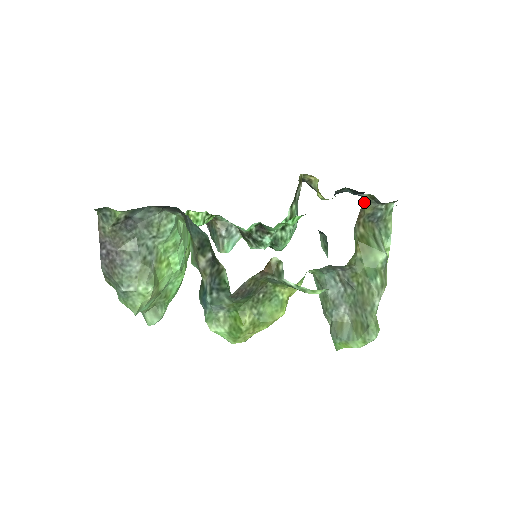
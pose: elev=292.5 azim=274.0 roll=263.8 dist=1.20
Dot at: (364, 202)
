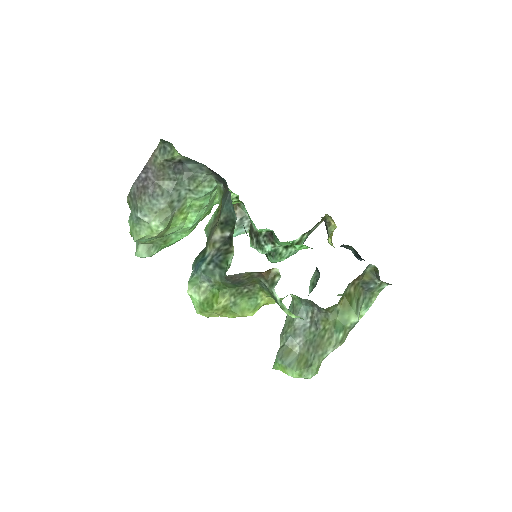
Dot at: (368, 270)
